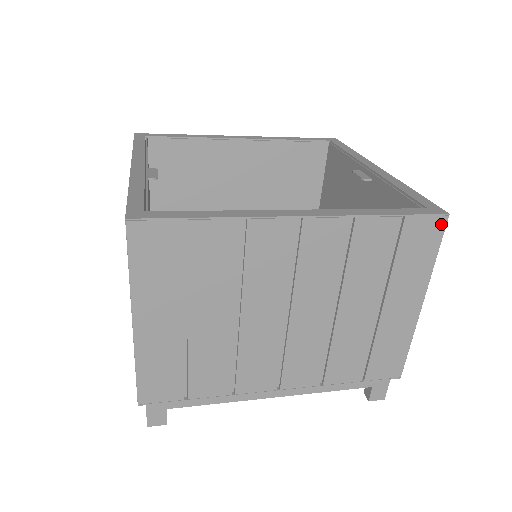
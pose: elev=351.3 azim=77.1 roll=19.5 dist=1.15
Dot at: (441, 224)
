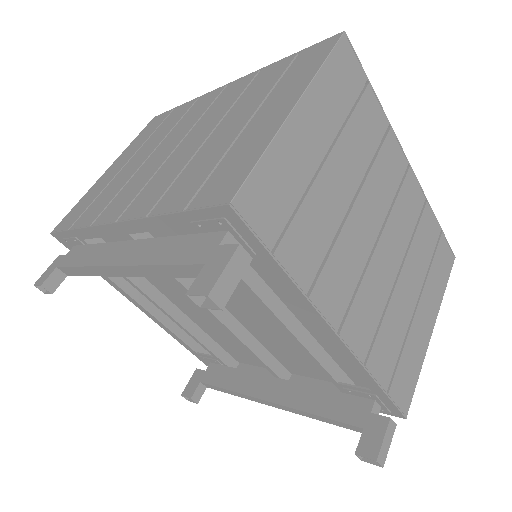
Dot at: (334, 40)
